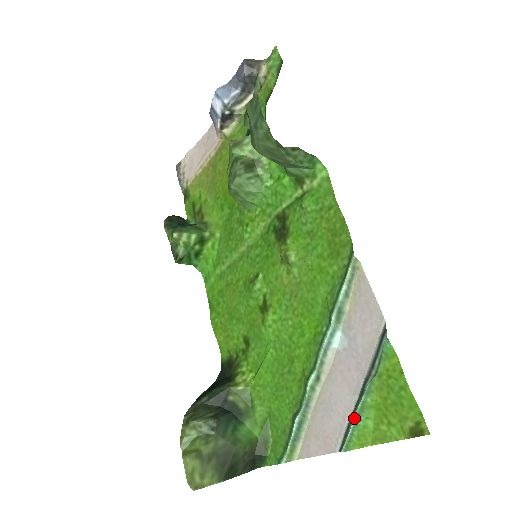
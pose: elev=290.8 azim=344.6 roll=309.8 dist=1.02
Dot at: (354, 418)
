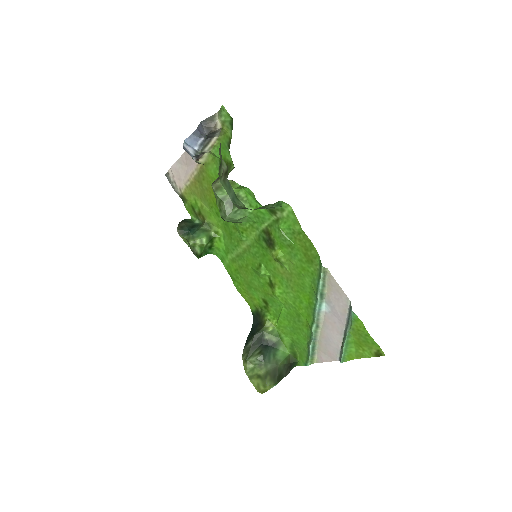
Dot at: (343, 348)
